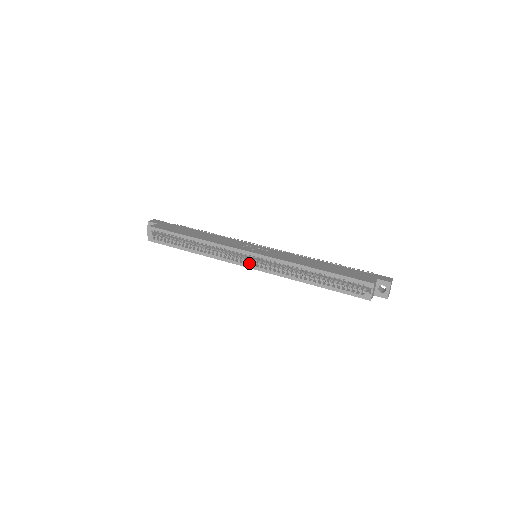
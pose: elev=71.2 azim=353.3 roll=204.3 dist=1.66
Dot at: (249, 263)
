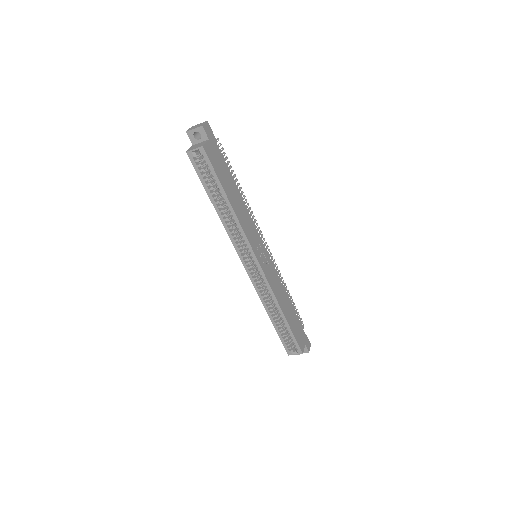
Dot at: (248, 262)
